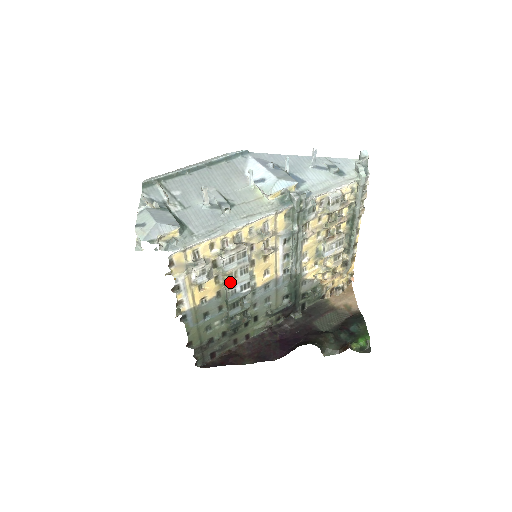
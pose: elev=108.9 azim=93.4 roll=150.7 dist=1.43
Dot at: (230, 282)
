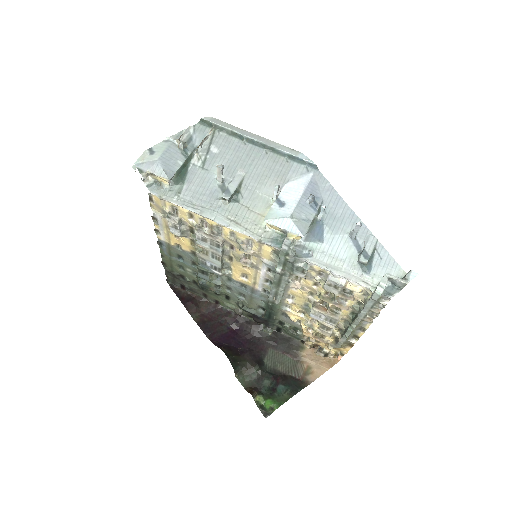
Dot at: (201, 254)
